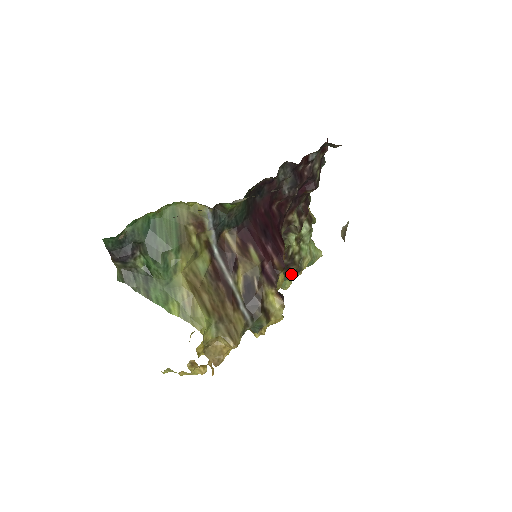
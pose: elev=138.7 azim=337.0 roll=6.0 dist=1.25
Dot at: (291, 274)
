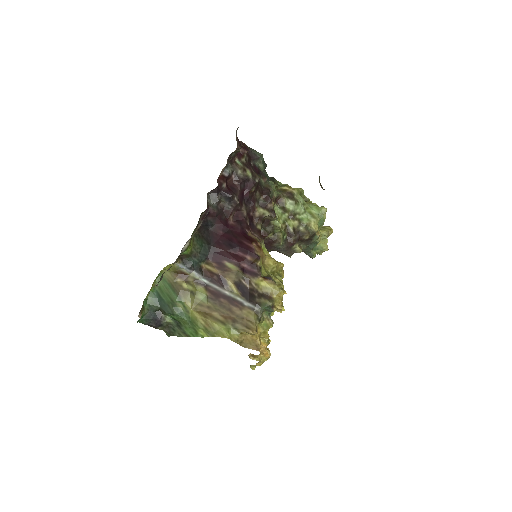
Dot at: (312, 241)
